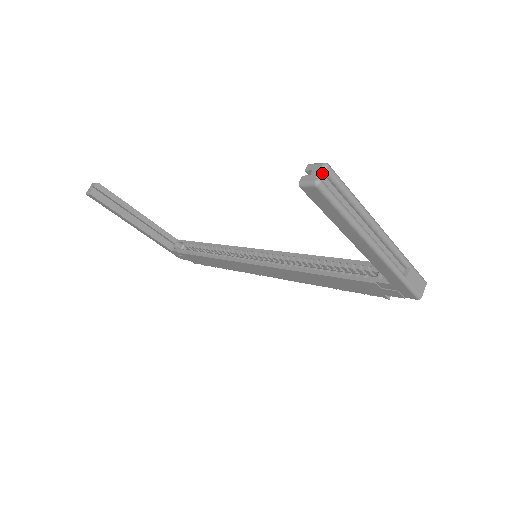
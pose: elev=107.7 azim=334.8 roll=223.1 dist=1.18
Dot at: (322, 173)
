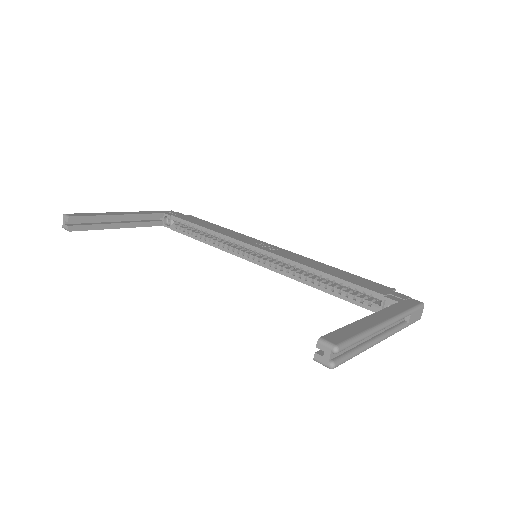
Dot at: (333, 352)
